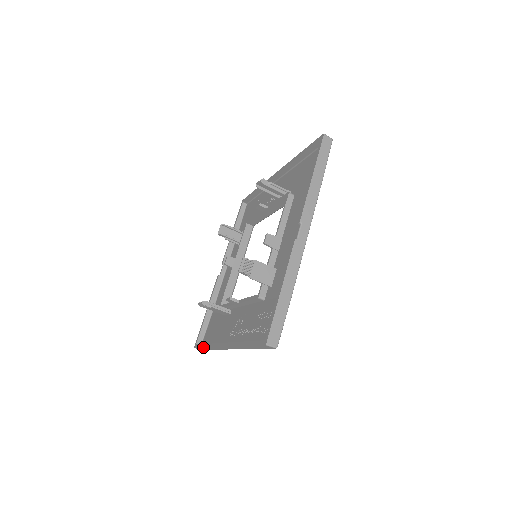
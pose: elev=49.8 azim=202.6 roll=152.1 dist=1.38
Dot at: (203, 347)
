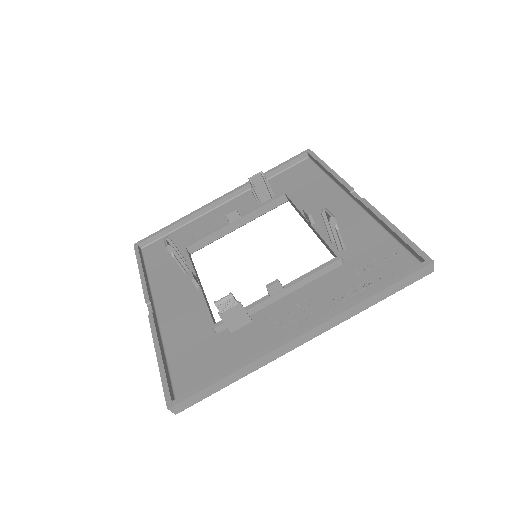
Dot at: (218, 380)
